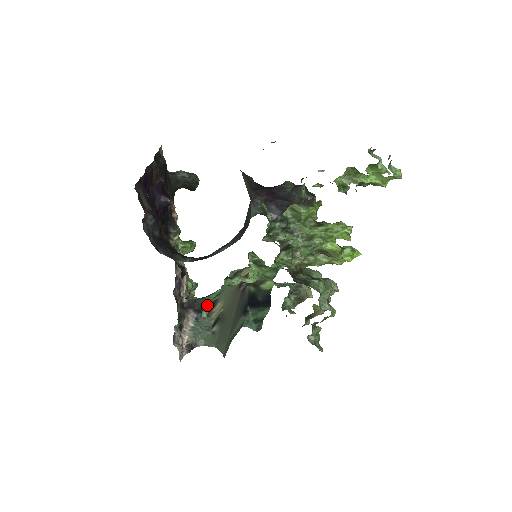
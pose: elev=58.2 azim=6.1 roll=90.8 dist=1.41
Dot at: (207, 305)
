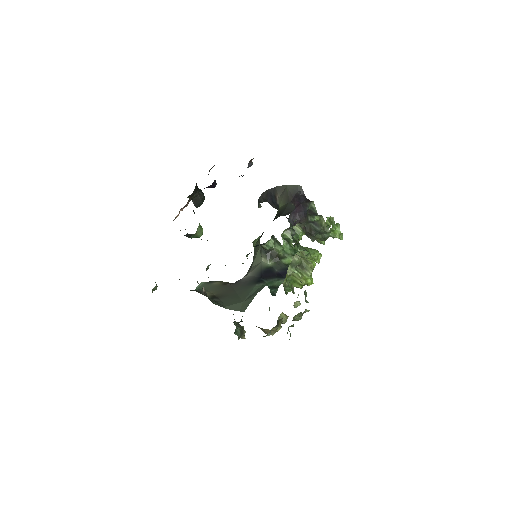
Dot at: occluded
